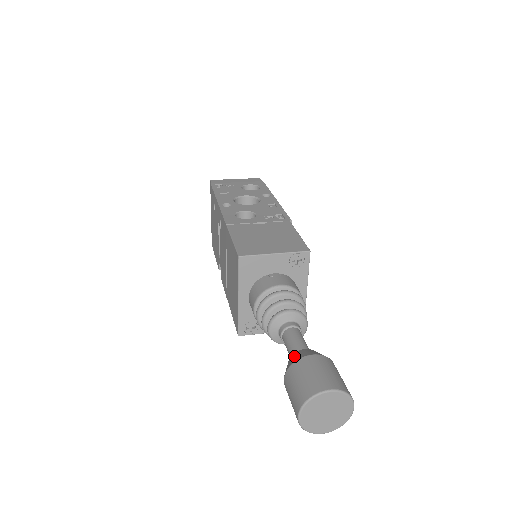
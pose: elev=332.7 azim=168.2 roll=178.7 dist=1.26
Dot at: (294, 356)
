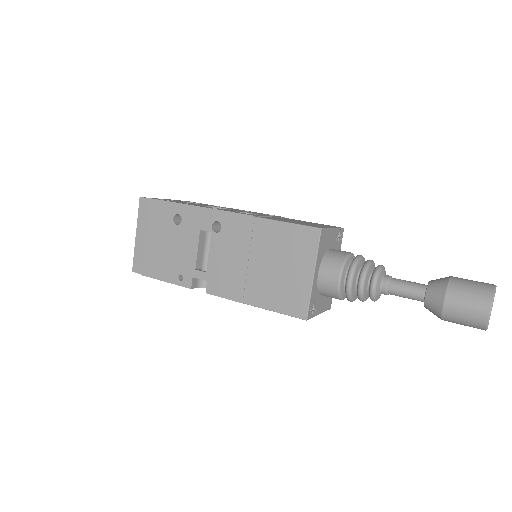
Dot at: (436, 284)
